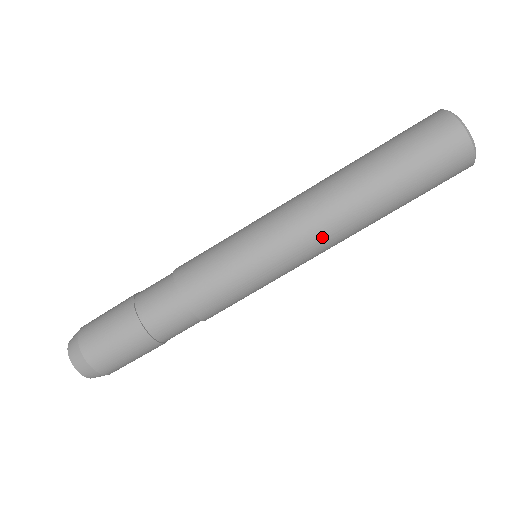
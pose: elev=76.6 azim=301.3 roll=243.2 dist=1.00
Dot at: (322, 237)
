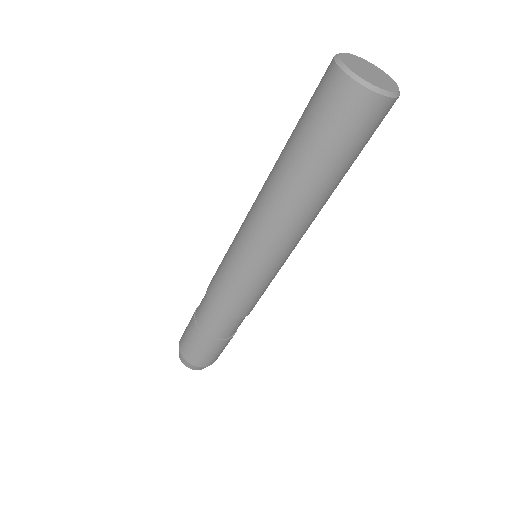
Dot at: (288, 235)
